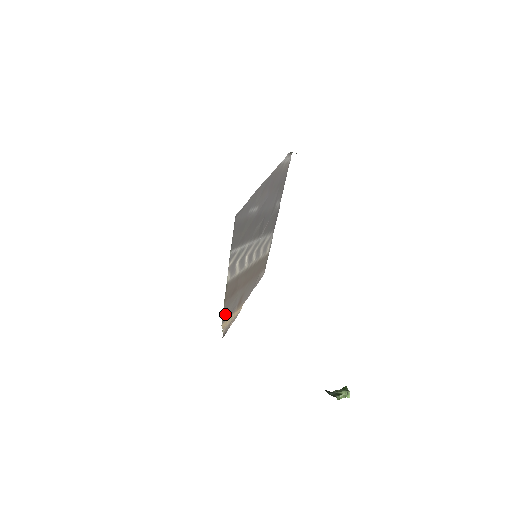
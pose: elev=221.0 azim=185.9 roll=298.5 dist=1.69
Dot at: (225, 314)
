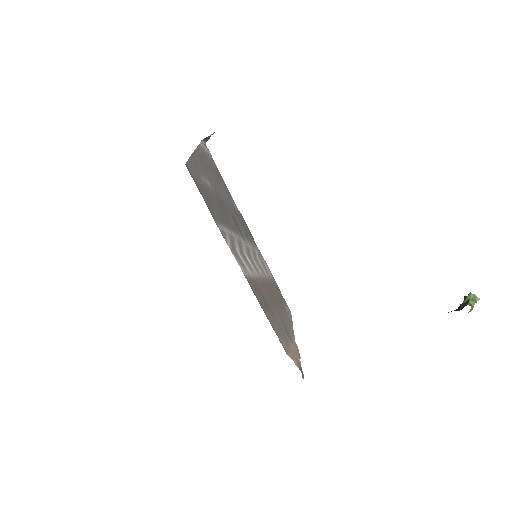
Dot at: (279, 337)
